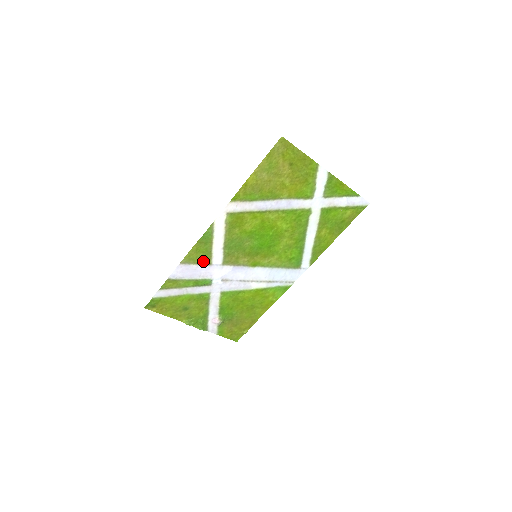
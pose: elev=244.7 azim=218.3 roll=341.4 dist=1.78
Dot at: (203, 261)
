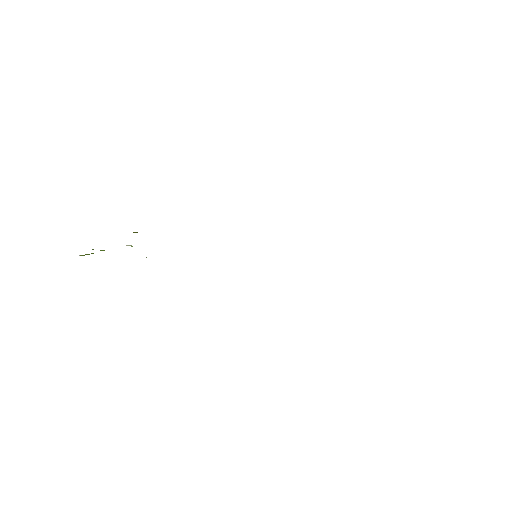
Dot at: occluded
